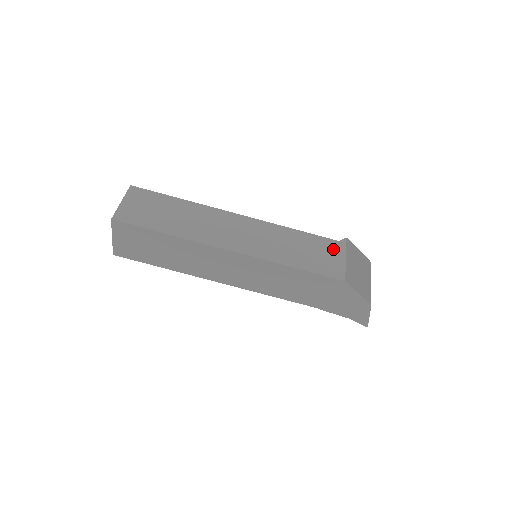
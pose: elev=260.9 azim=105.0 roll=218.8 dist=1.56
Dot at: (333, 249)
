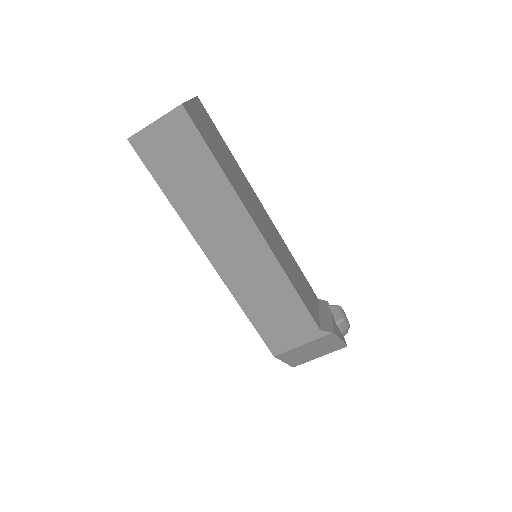
Dot at: (303, 331)
